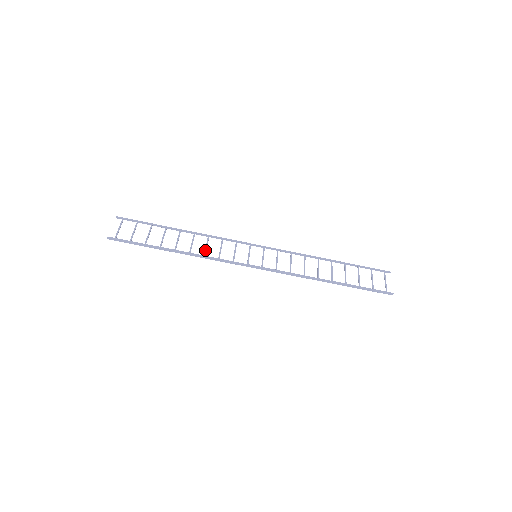
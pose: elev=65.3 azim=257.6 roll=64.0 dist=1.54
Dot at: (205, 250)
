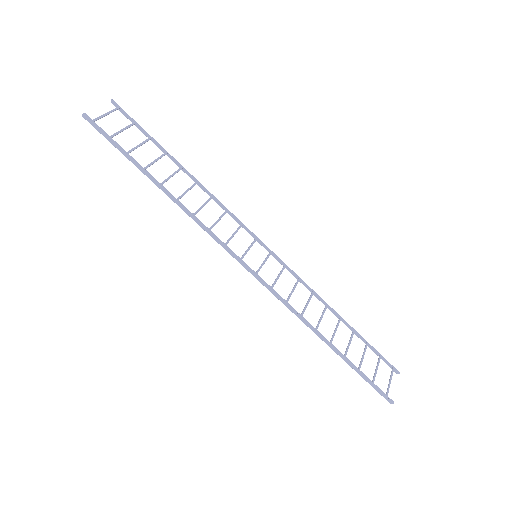
Dot at: (198, 209)
